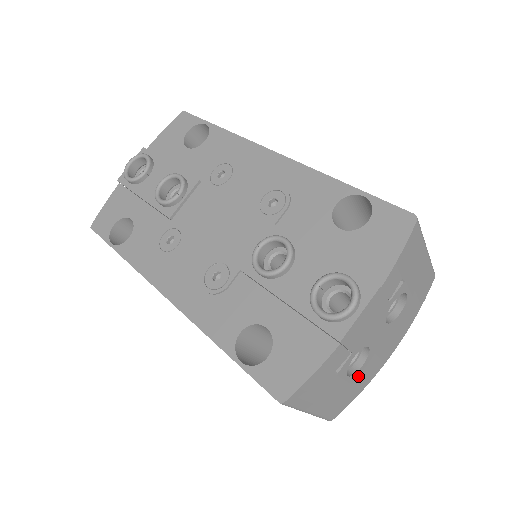
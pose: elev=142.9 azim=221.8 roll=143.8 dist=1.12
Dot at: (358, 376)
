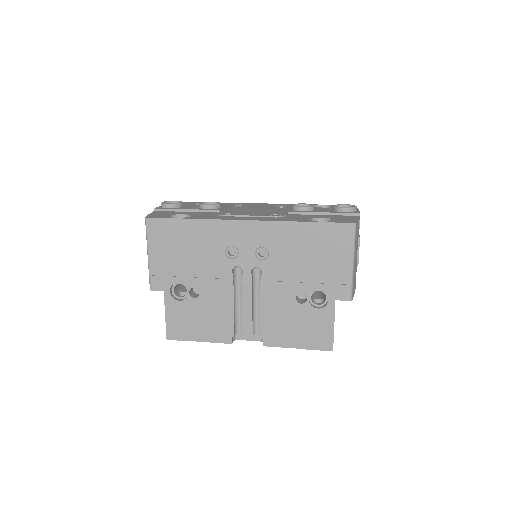
Dot at: occluded
